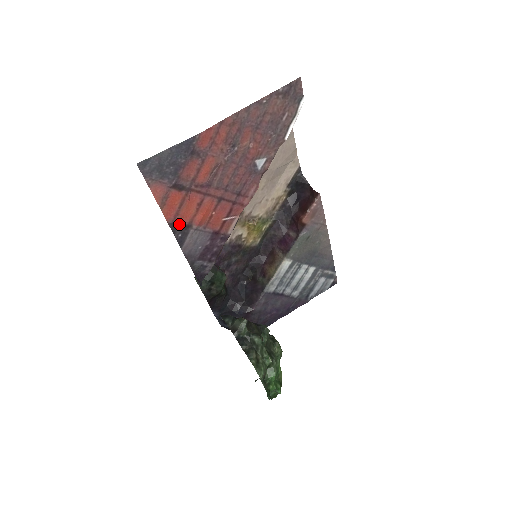
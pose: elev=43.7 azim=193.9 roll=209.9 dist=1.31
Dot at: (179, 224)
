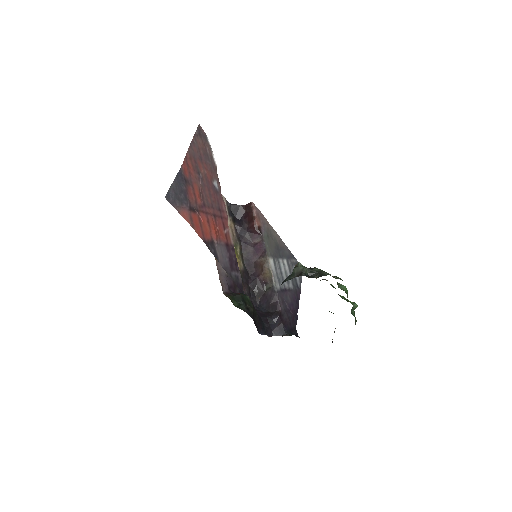
Dot at: (207, 241)
